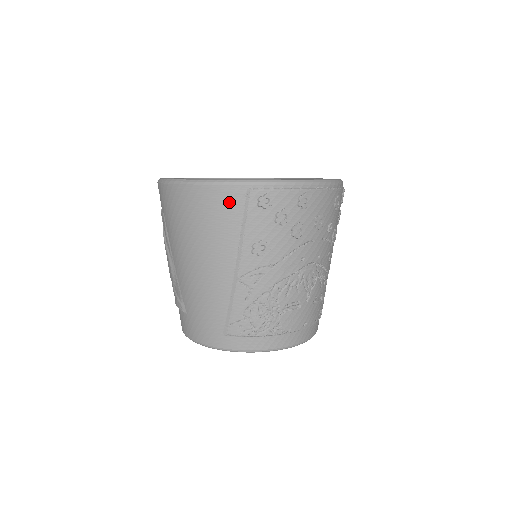
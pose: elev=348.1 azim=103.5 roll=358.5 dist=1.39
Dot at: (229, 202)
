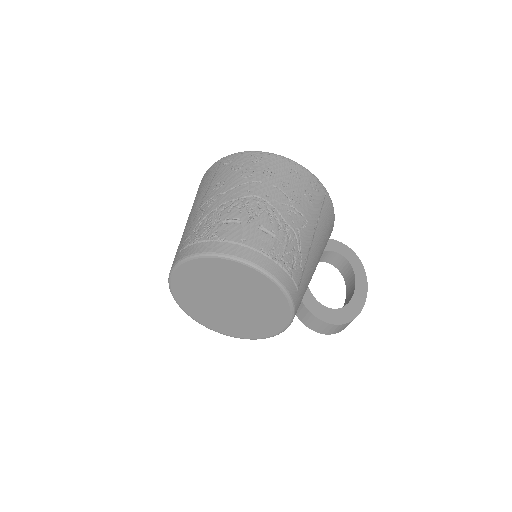
Dot at: (211, 172)
